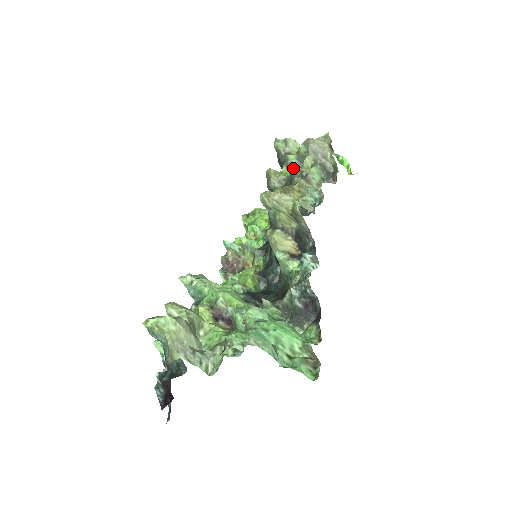
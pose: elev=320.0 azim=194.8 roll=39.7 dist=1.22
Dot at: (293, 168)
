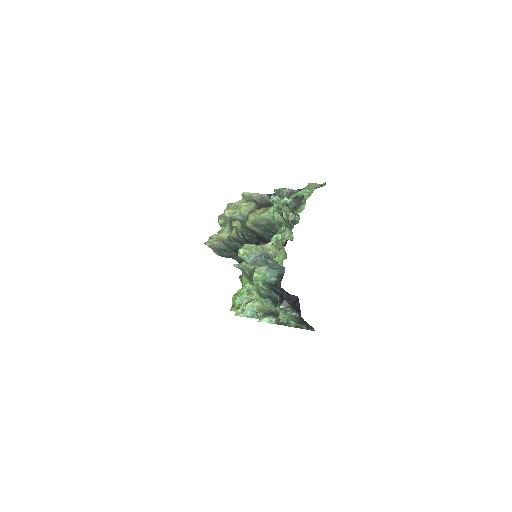
Dot at: occluded
